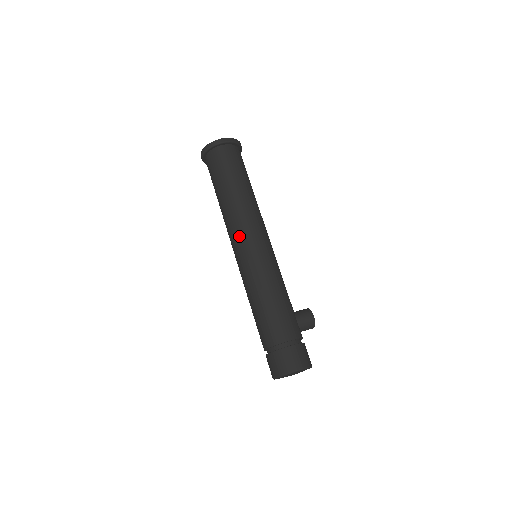
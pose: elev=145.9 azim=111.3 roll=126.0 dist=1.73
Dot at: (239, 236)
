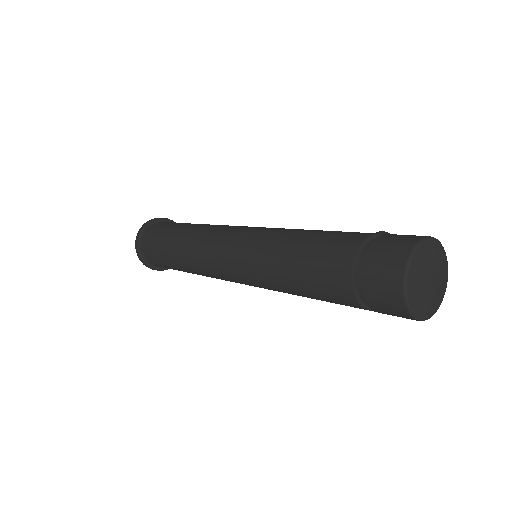
Dot at: (216, 241)
